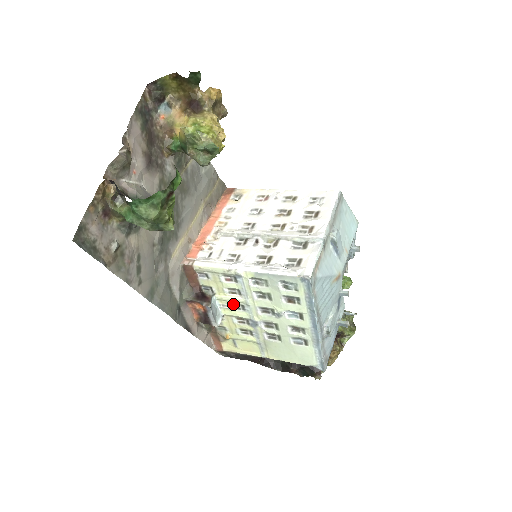
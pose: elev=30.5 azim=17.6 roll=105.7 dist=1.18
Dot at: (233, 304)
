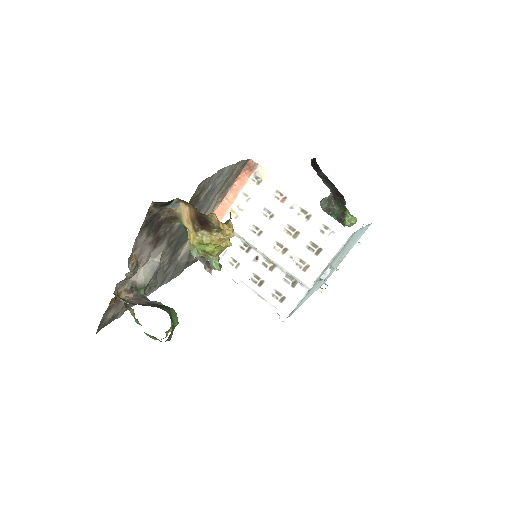
Dot at: occluded
